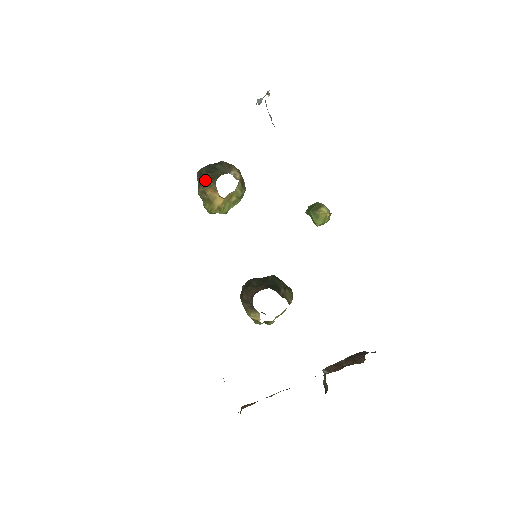
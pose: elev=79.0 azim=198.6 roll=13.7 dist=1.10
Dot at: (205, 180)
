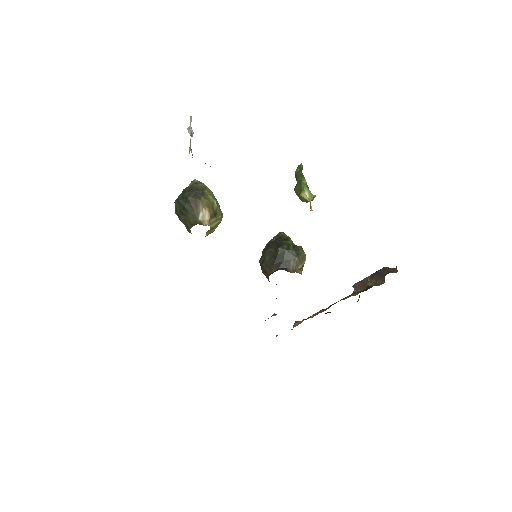
Dot at: occluded
